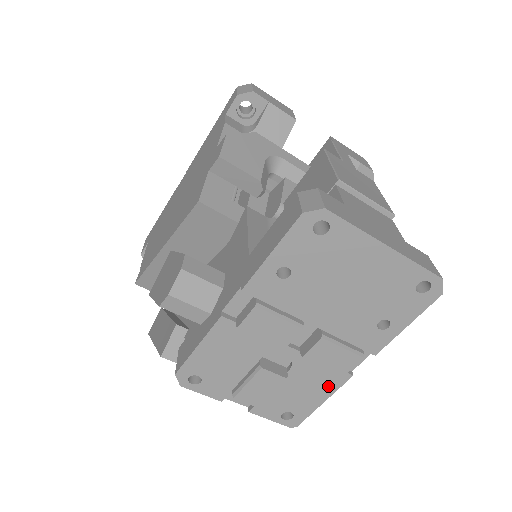
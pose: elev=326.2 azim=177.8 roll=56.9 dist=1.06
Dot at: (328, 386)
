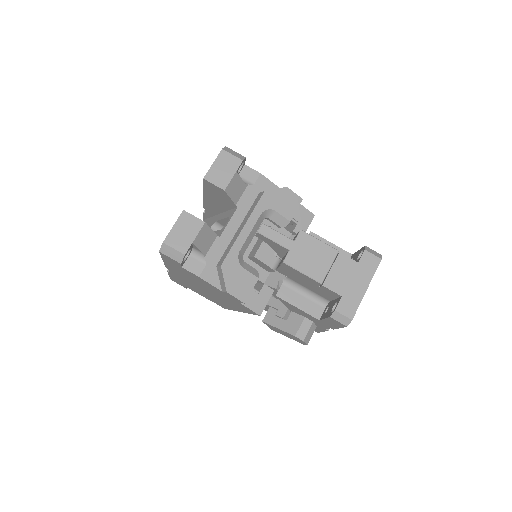
Dot at: occluded
